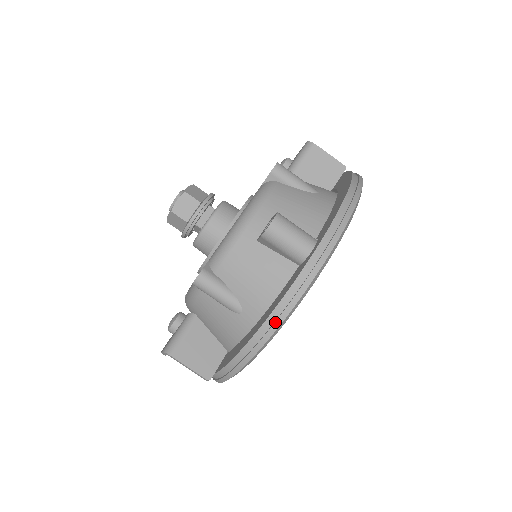
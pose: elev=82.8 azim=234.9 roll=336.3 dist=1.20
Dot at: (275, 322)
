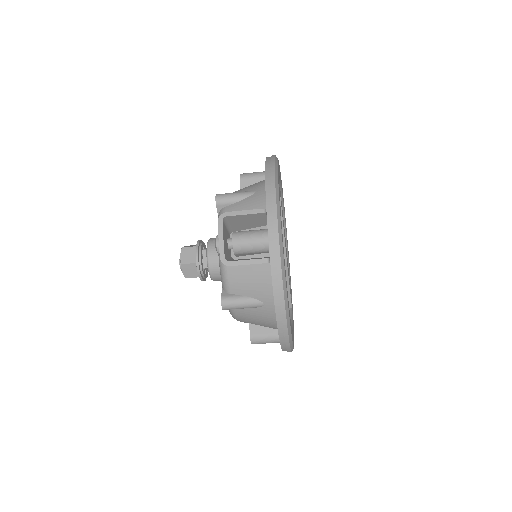
Dot at: occluded
